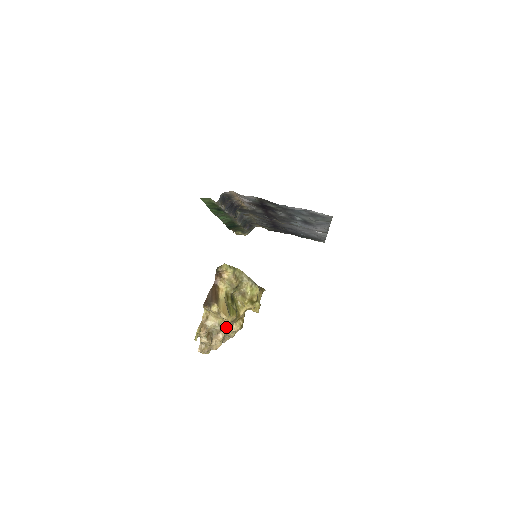
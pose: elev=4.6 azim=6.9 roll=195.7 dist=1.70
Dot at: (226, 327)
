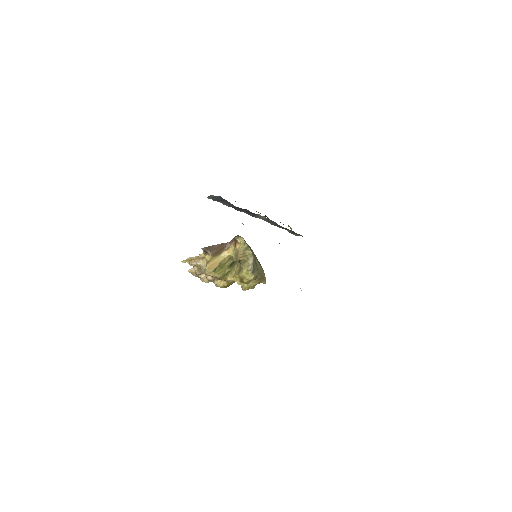
Dot at: occluded
